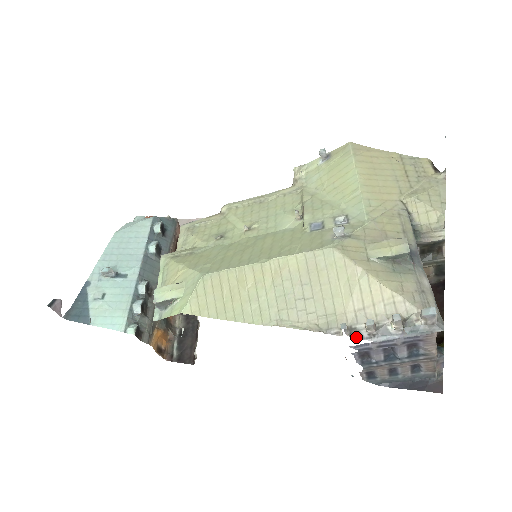
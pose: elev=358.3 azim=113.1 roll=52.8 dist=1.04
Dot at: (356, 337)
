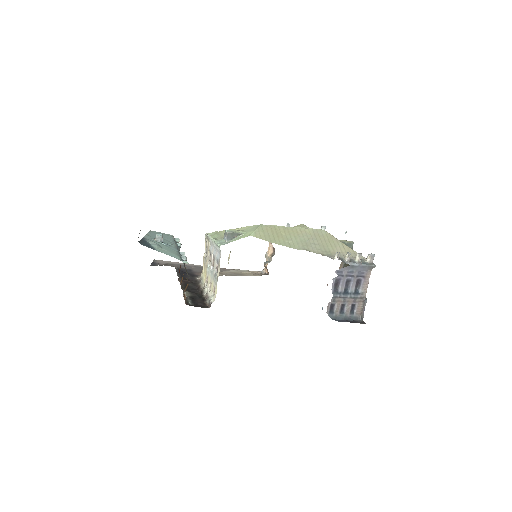
Dot at: (342, 261)
